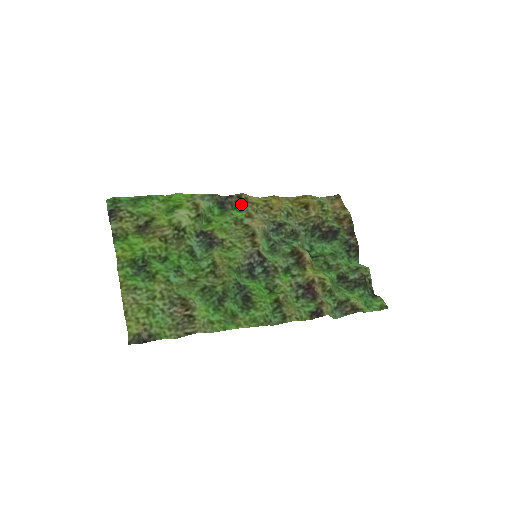
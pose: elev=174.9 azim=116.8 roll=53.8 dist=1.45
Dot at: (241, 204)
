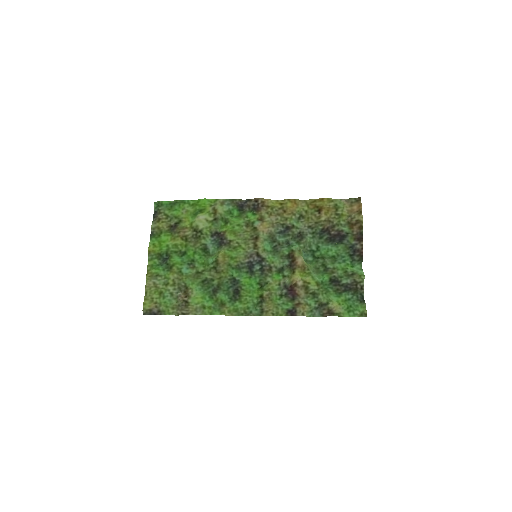
Dot at: (257, 208)
